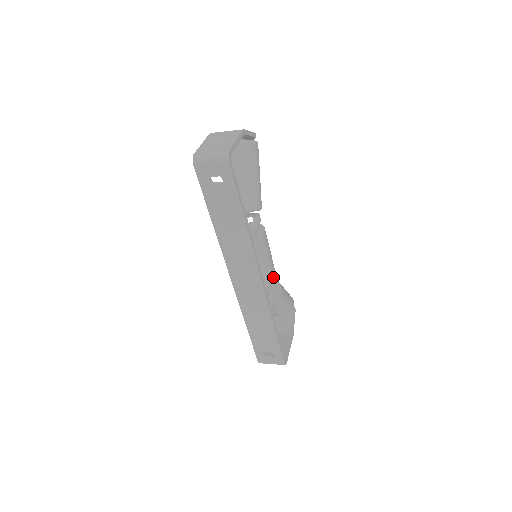
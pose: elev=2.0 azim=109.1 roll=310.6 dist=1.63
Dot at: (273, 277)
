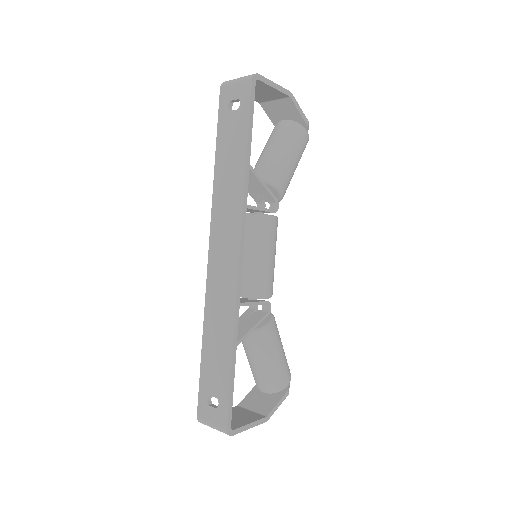
Dot at: (264, 288)
